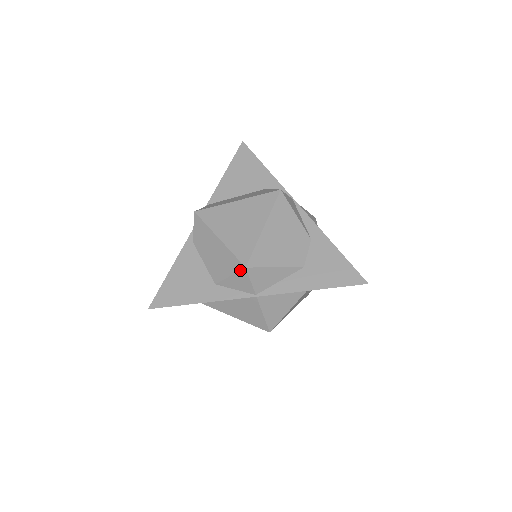
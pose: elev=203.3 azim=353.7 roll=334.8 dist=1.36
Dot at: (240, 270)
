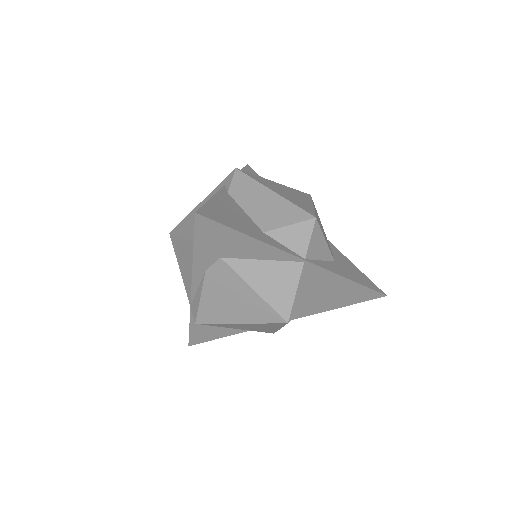
Dot at: (307, 219)
